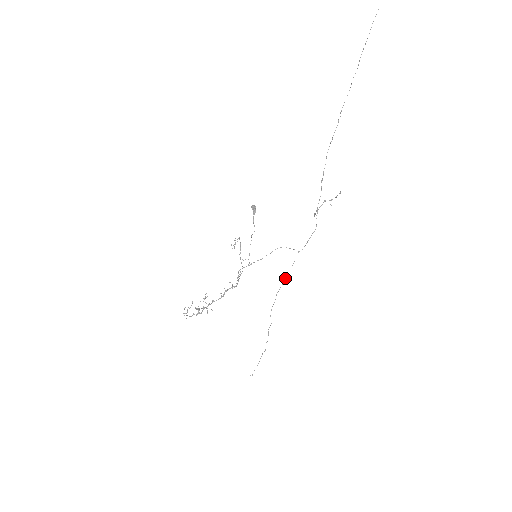
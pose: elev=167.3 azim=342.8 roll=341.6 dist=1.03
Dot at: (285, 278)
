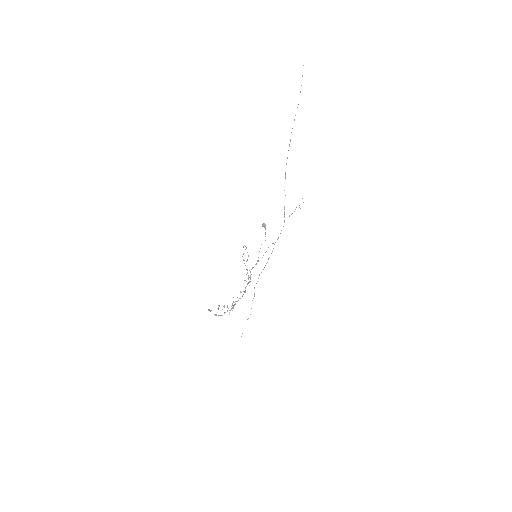
Dot at: occluded
